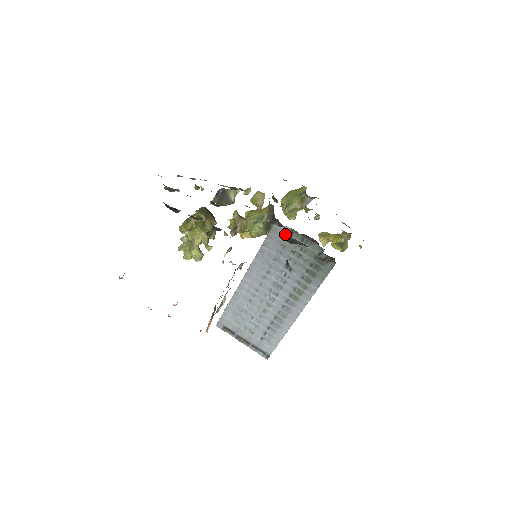
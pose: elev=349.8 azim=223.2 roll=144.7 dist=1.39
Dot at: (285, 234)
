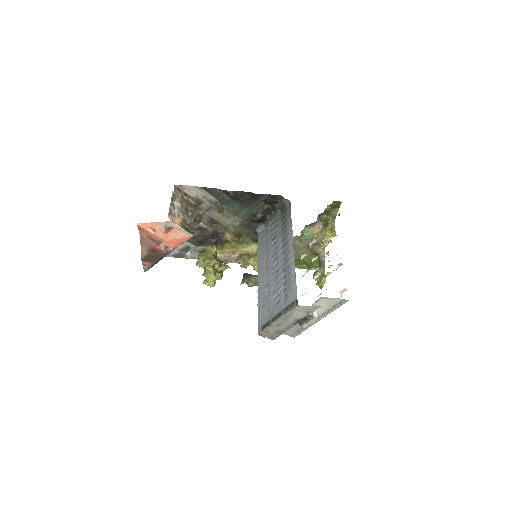
Dot at: (252, 218)
